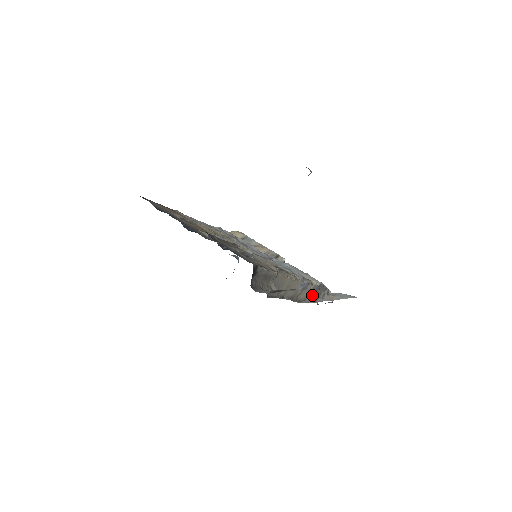
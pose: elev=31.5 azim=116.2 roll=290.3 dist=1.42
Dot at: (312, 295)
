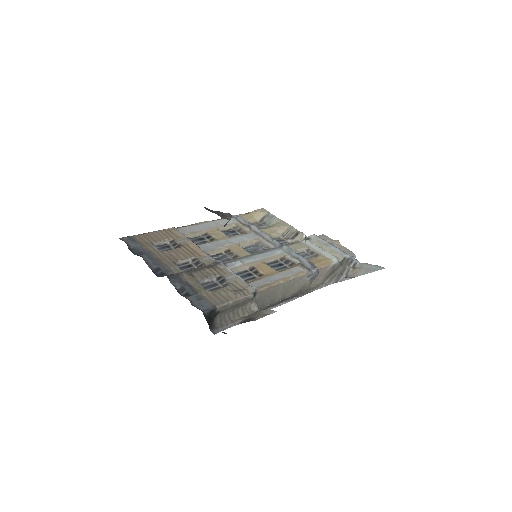
Dot at: (332, 275)
